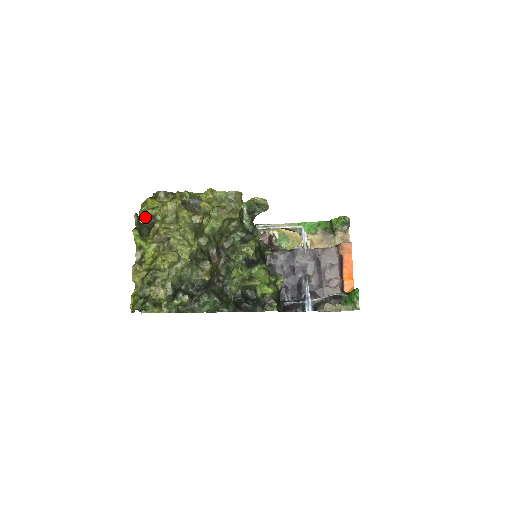
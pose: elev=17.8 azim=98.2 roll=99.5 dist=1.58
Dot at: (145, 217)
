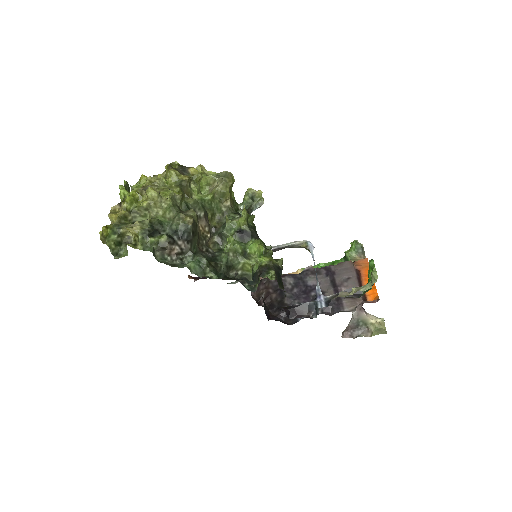
Dot at: occluded
